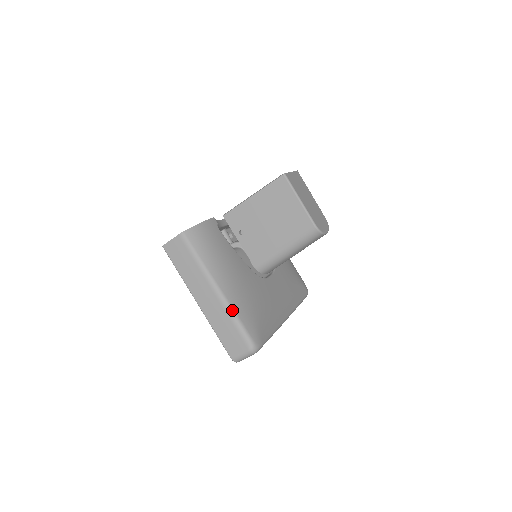
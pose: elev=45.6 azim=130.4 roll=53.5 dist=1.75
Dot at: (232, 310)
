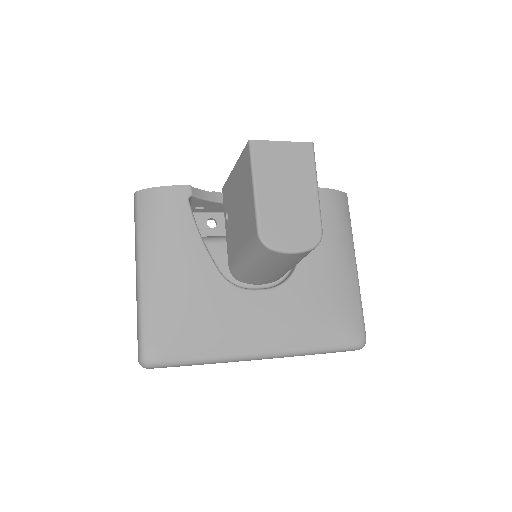
Dot at: (140, 302)
